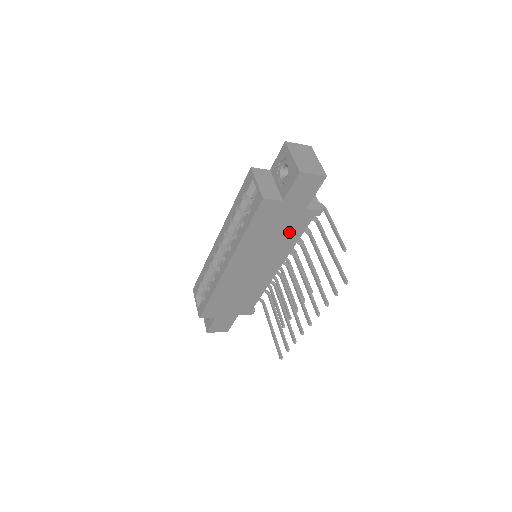
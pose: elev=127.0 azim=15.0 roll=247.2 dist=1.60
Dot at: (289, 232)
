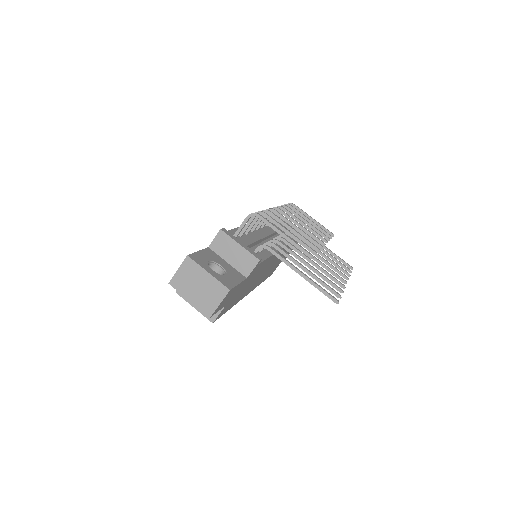
Dot at: (256, 272)
